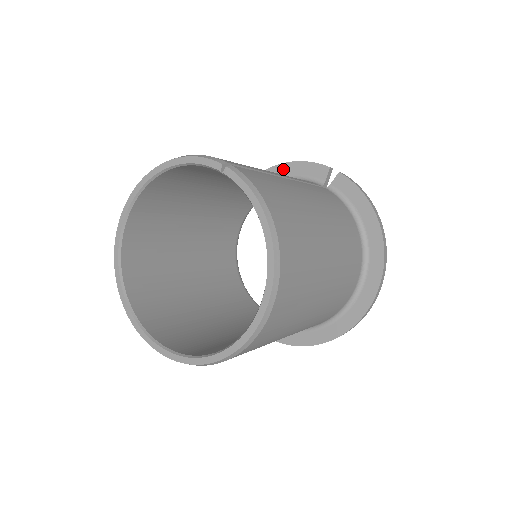
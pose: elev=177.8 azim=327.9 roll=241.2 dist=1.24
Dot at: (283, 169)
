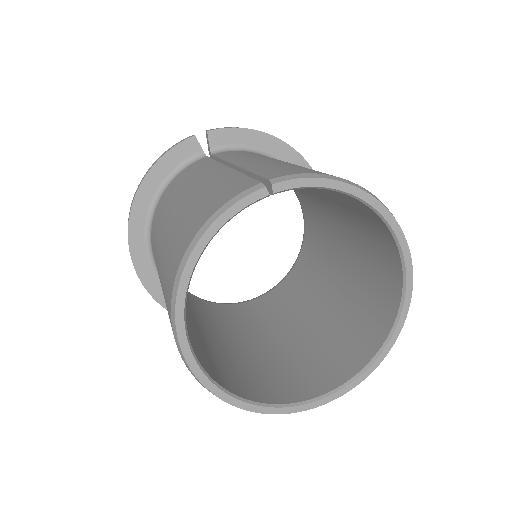
Dot at: (152, 179)
